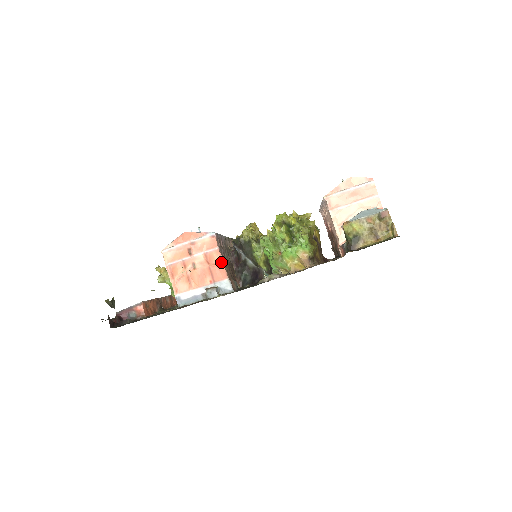
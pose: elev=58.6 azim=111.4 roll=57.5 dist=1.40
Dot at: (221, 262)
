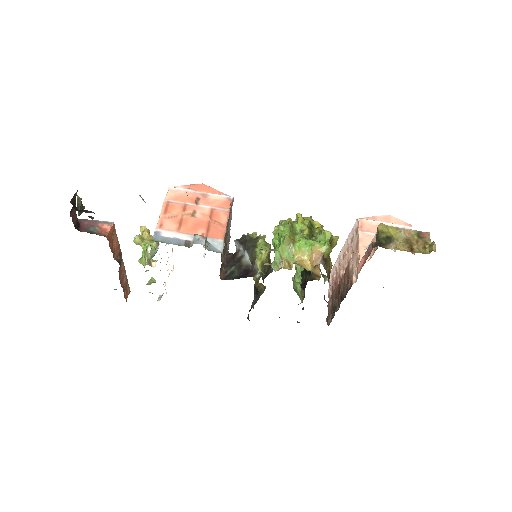
Dot at: (225, 223)
